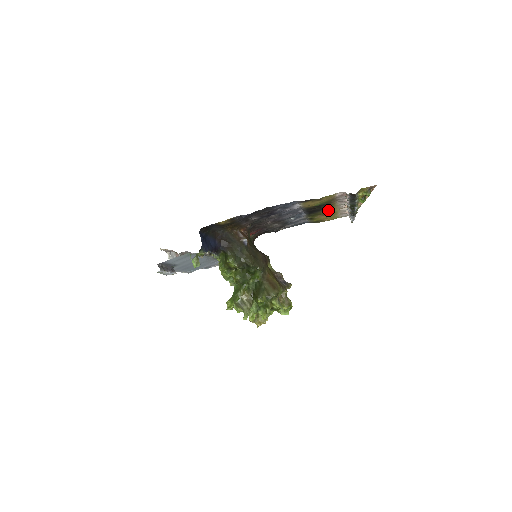
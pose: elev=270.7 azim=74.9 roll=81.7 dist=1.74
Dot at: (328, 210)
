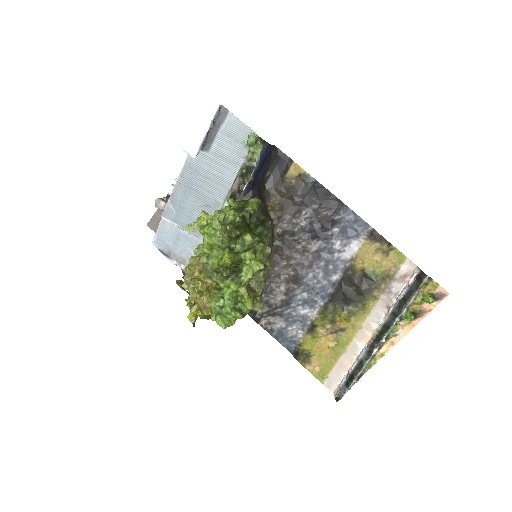
Dot at: (351, 318)
